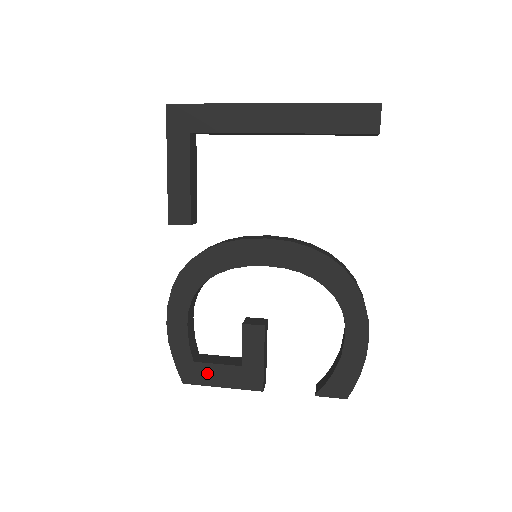
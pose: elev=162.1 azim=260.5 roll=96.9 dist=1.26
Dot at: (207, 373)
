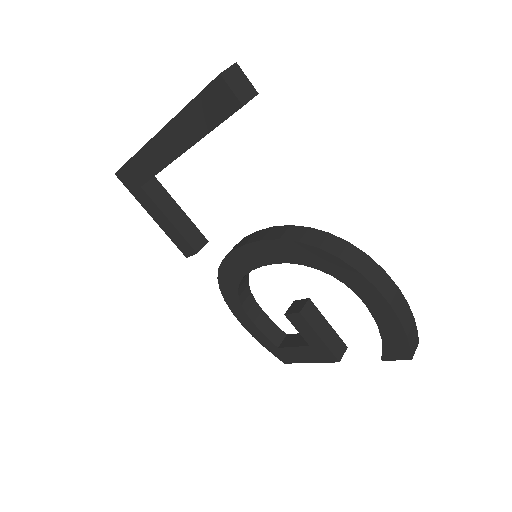
Dot at: (292, 354)
